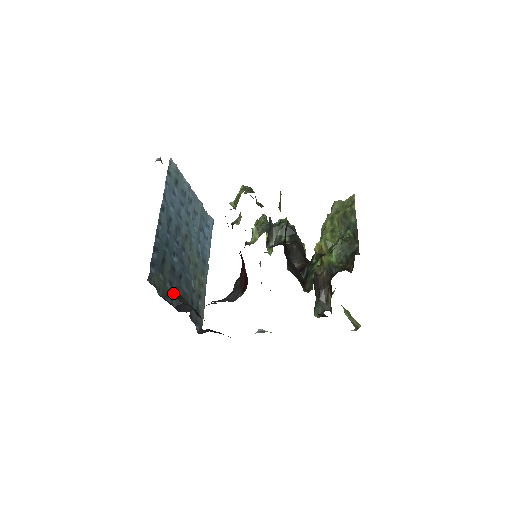
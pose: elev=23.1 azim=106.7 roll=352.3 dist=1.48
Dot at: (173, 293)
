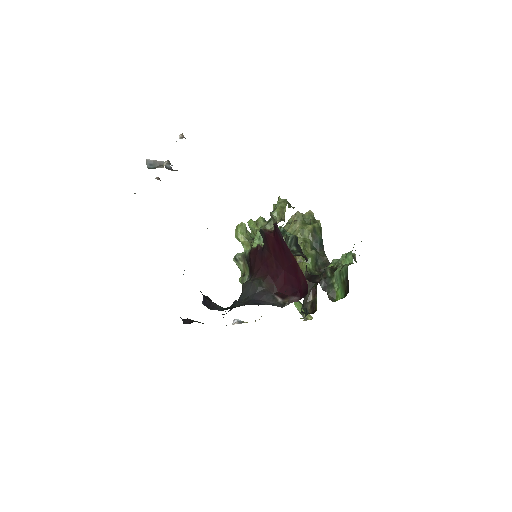
Dot at: occluded
